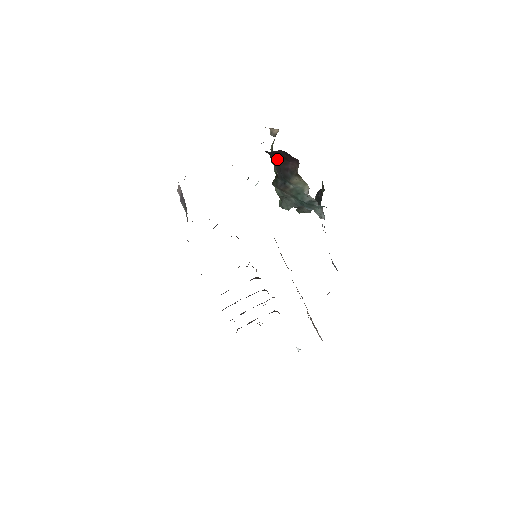
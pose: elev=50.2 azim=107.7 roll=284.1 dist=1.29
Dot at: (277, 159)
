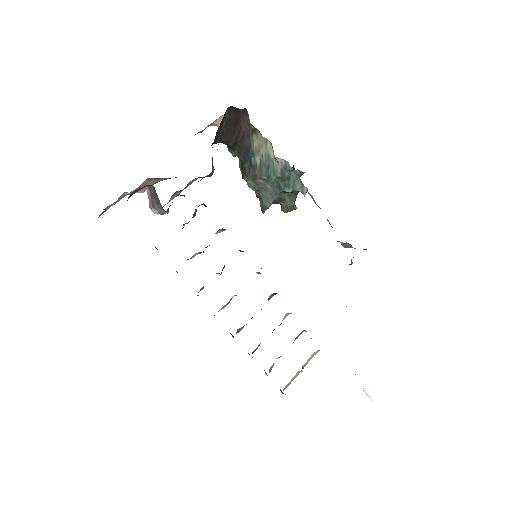
Dot at: (232, 136)
